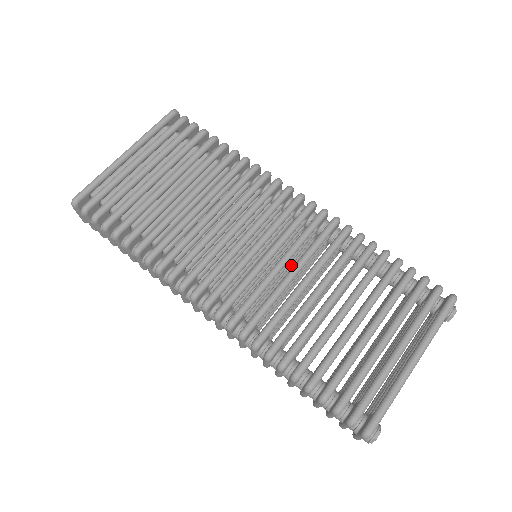
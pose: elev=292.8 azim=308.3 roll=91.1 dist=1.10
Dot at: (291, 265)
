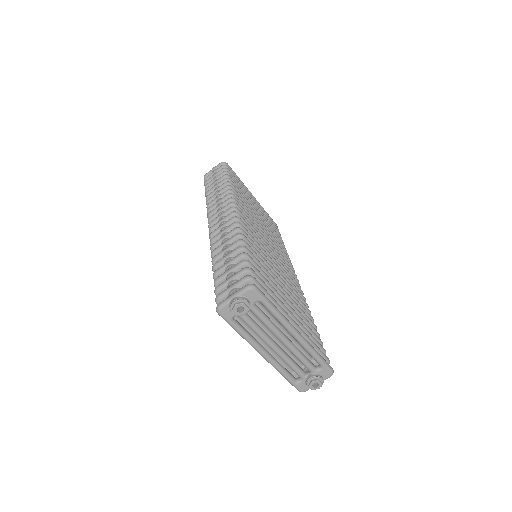
Dot at: occluded
